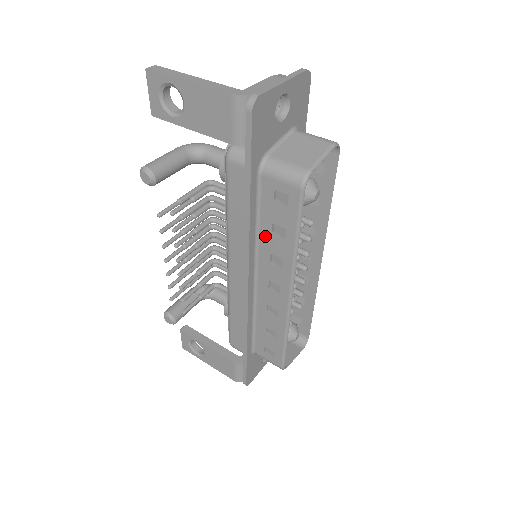
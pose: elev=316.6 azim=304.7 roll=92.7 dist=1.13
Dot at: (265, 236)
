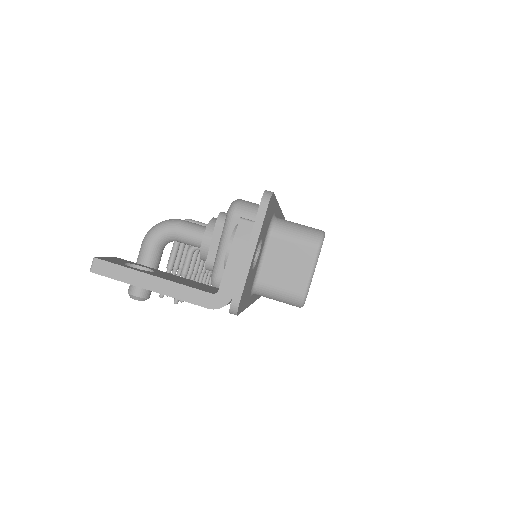
Dot at: occluded
